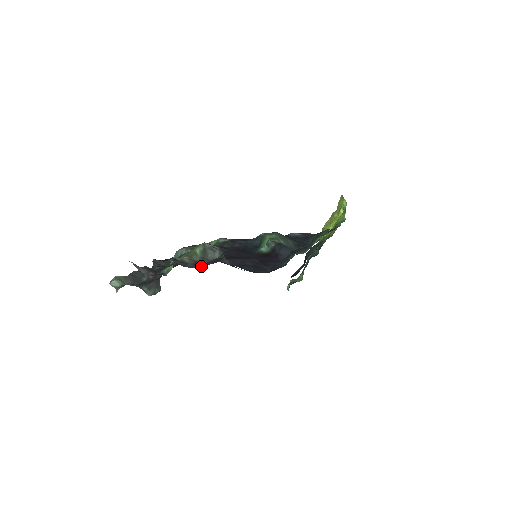
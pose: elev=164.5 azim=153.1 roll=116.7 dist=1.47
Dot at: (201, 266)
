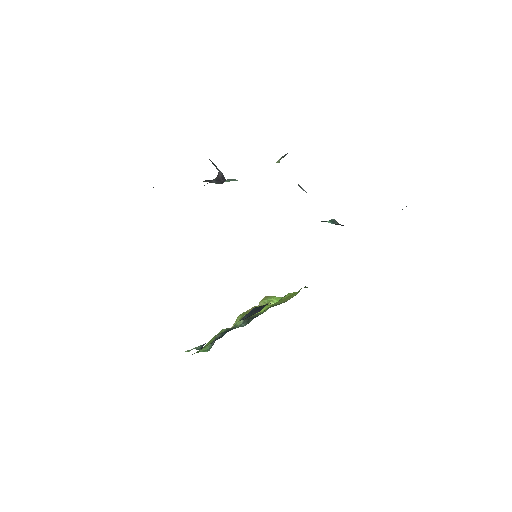
Dot at: occluded
